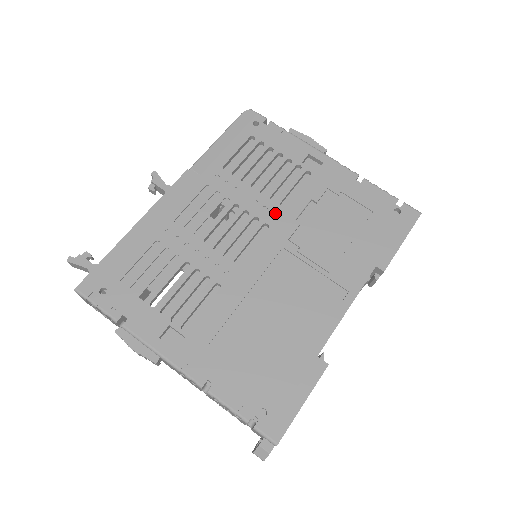
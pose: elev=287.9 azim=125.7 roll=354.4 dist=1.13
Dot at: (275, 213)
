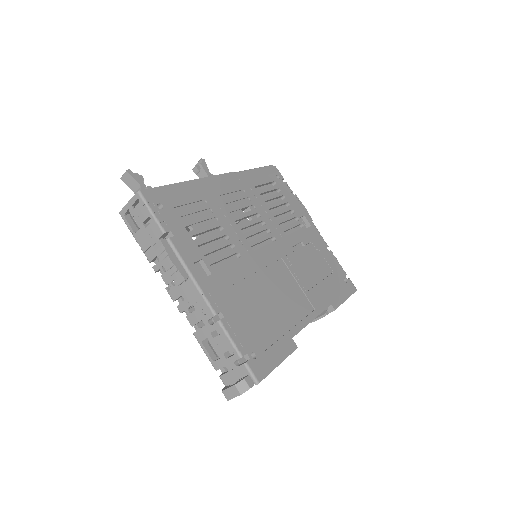
Dot at: (280, 235)
